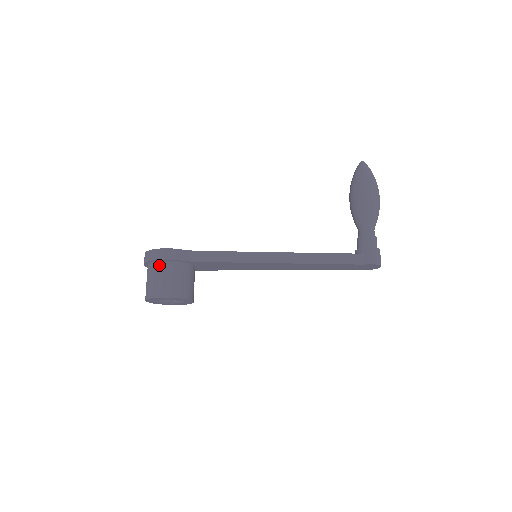
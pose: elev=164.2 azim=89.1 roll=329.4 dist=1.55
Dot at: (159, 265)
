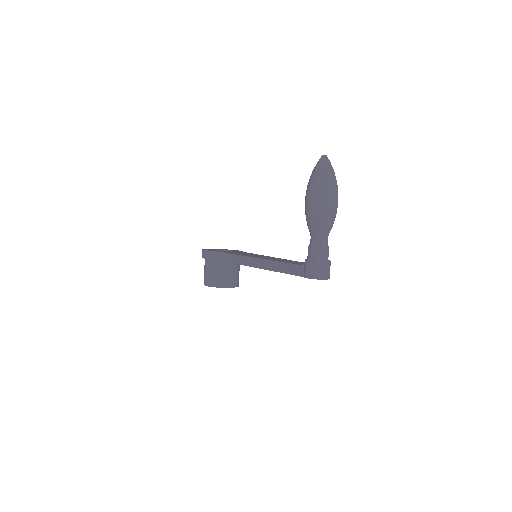
Dot at: (205, 261)
